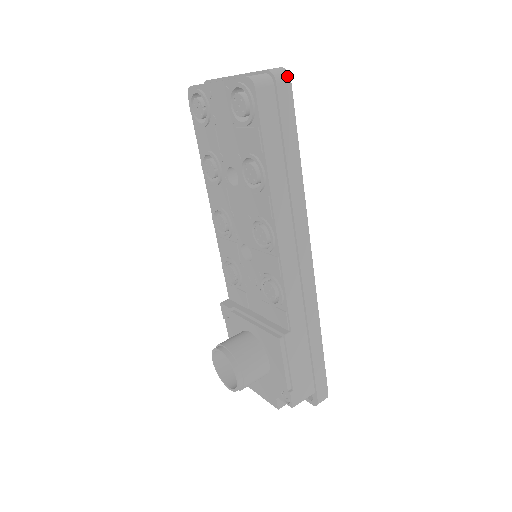
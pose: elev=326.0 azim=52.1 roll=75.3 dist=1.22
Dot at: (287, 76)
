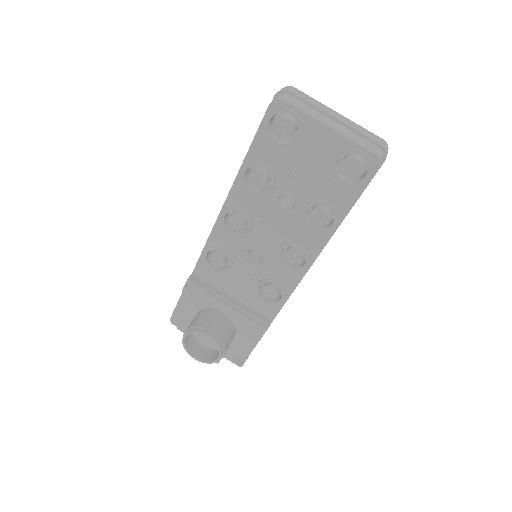
Dot at: occluded
